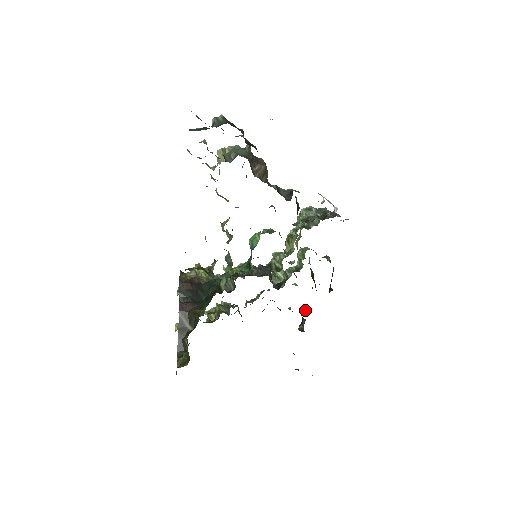
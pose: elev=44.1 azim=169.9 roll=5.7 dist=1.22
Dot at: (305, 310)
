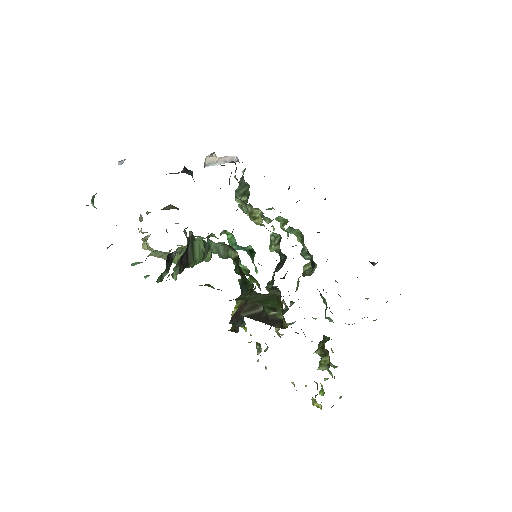
Dot at: occluded
